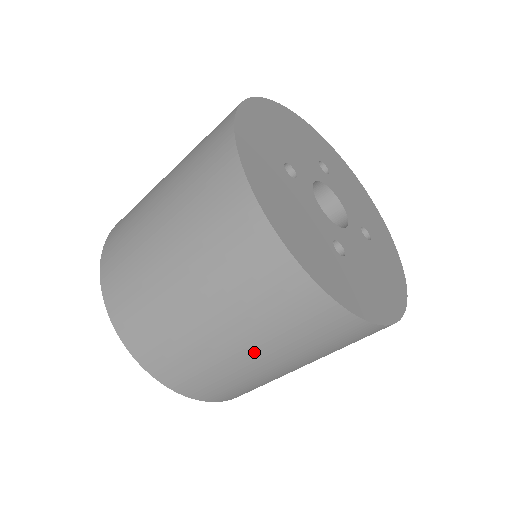
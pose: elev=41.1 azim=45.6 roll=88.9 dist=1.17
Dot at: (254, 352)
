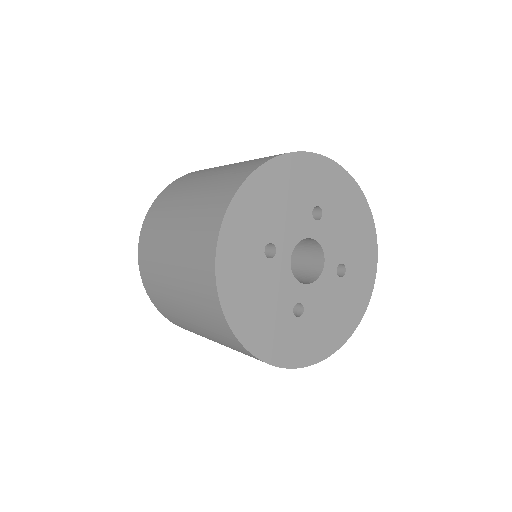
Dot at: occluded
